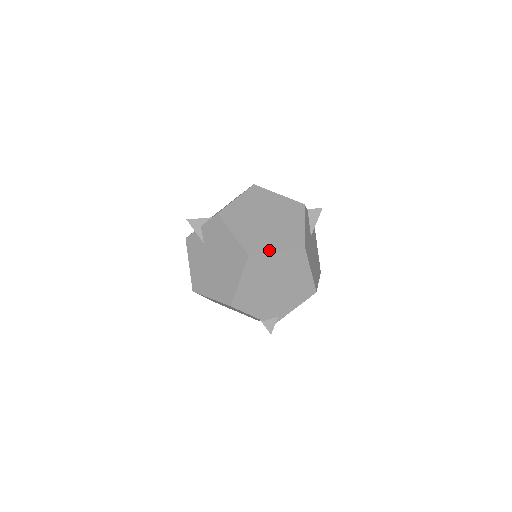
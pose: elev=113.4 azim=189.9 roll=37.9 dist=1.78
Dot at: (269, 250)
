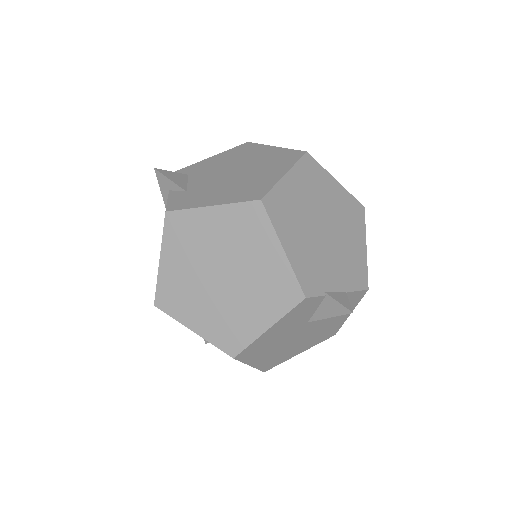
Dot at: (184, 320)
